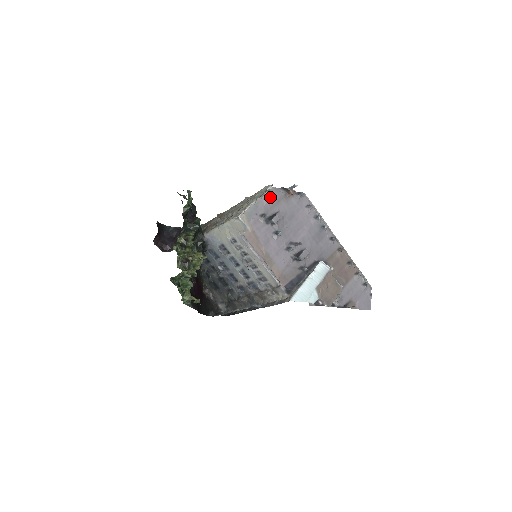
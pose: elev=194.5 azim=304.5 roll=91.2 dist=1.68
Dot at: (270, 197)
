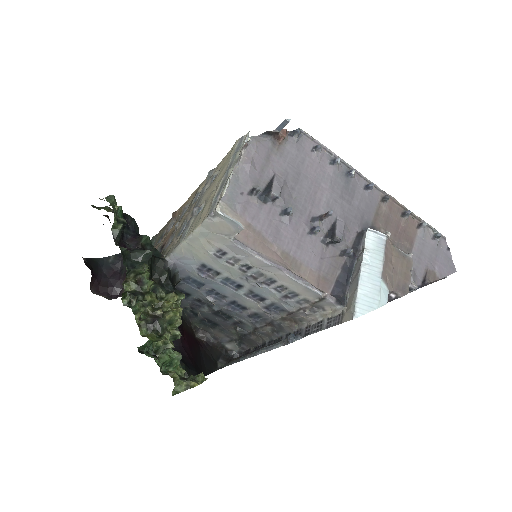
Dot at: (252, 156)
